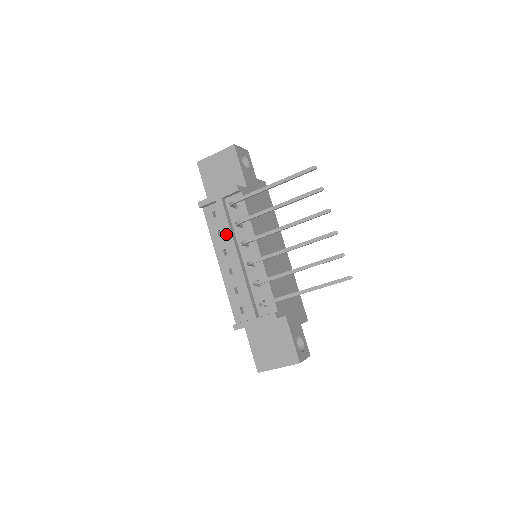
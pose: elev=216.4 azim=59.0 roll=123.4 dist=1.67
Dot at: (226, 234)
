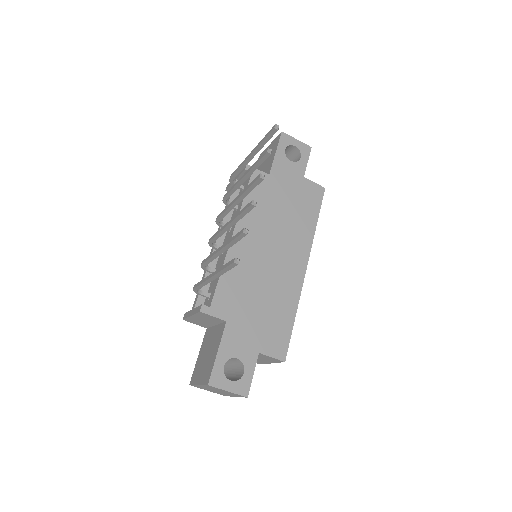
Dot at: occluded
